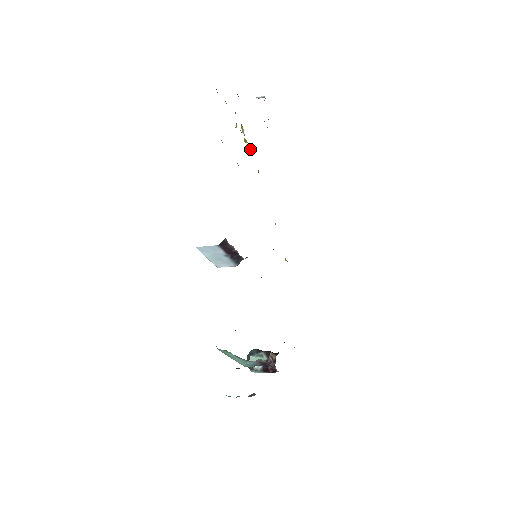
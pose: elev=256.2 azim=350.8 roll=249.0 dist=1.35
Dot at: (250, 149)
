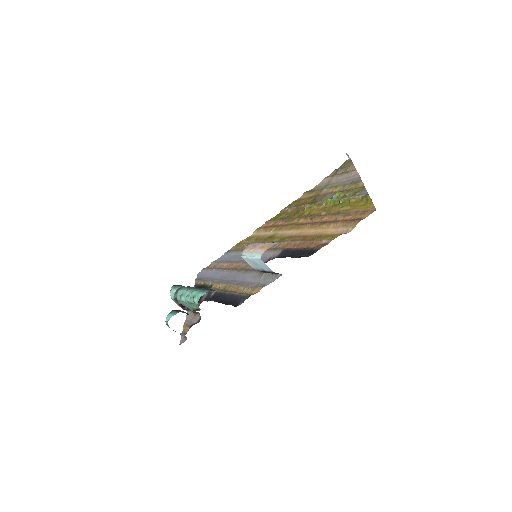
Dot at: (323, 203)
